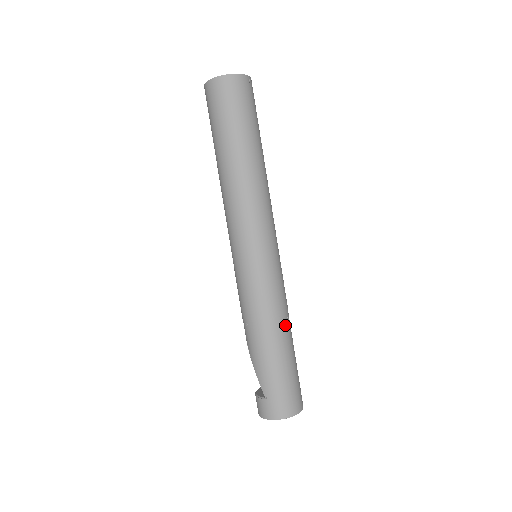
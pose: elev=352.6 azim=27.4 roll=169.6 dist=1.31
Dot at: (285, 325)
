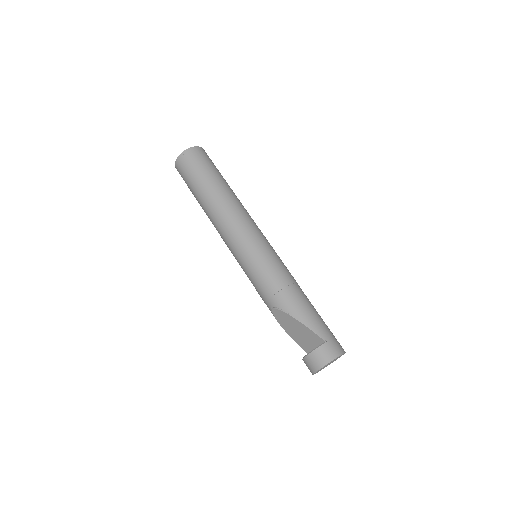
Dot at: occluded
